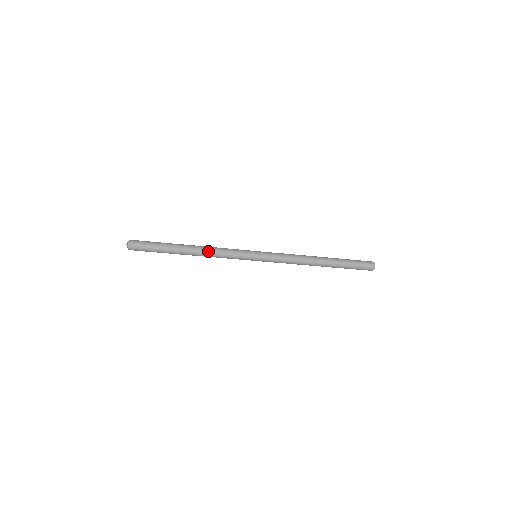
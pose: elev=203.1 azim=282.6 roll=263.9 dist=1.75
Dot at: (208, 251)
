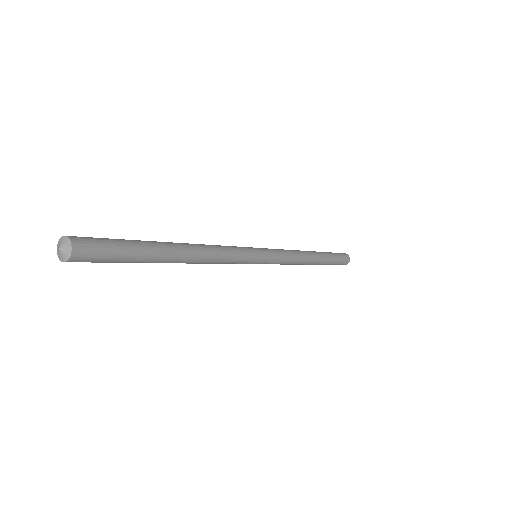
Dot at: (207, 258)
